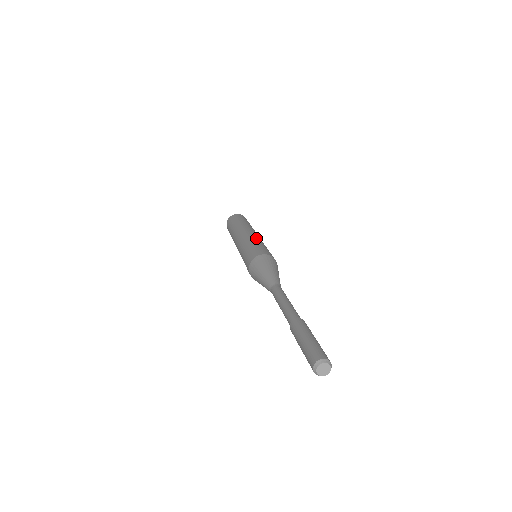
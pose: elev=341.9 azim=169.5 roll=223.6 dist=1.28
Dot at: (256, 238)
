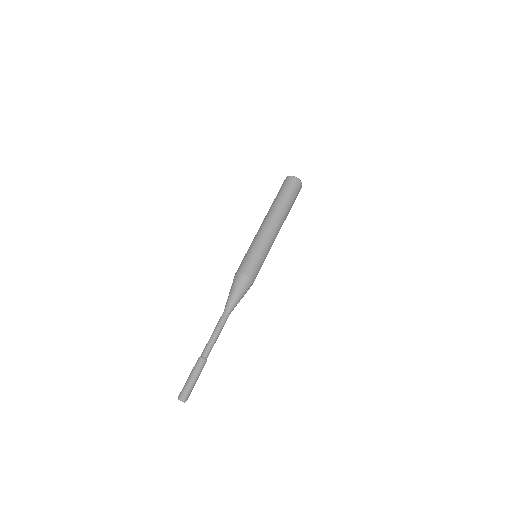
Dot at: (266, 243)
